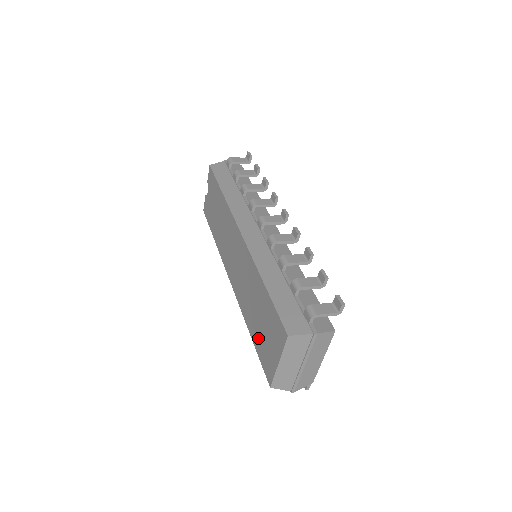
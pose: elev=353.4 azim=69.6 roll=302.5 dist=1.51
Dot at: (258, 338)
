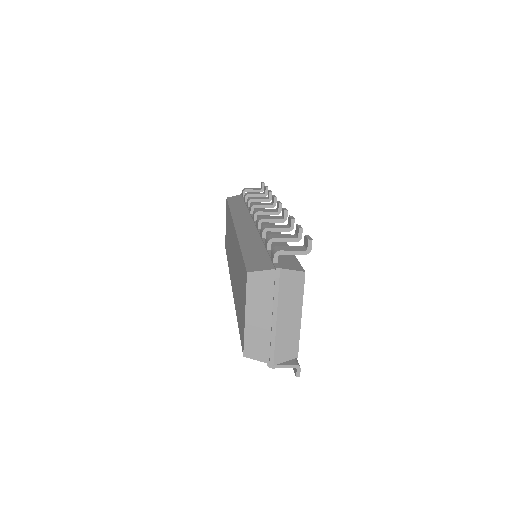
Dot at: (239, 313)
